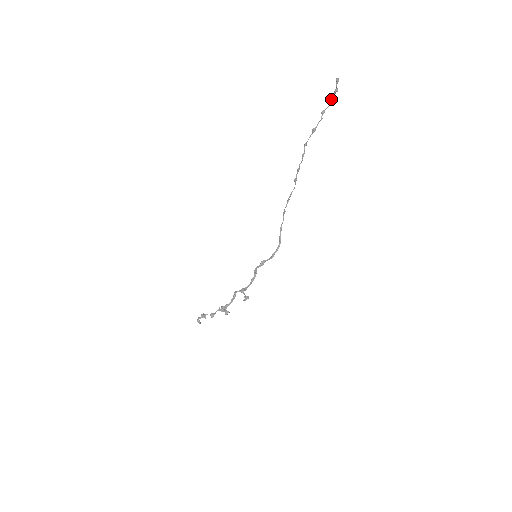
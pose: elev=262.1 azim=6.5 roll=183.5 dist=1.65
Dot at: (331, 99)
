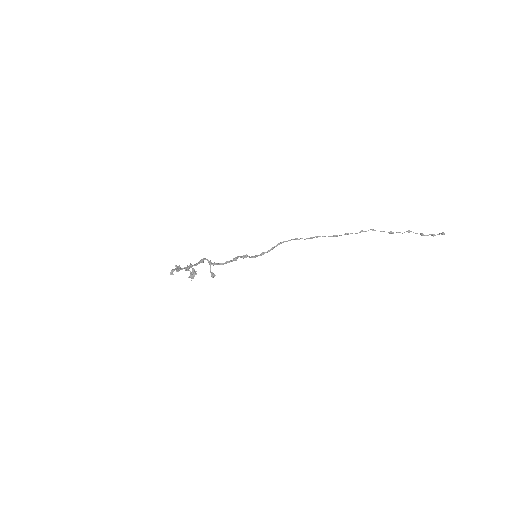
Dot at: occluded
